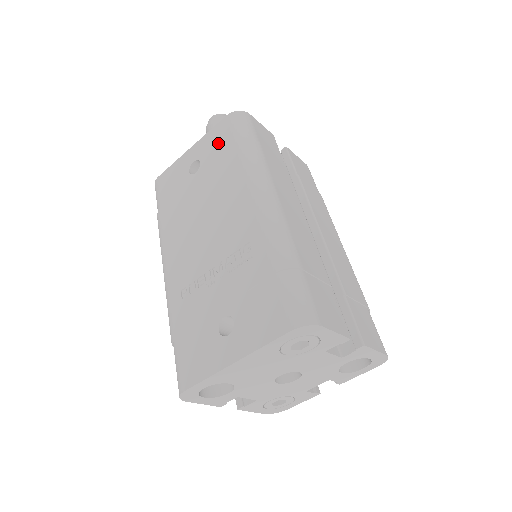
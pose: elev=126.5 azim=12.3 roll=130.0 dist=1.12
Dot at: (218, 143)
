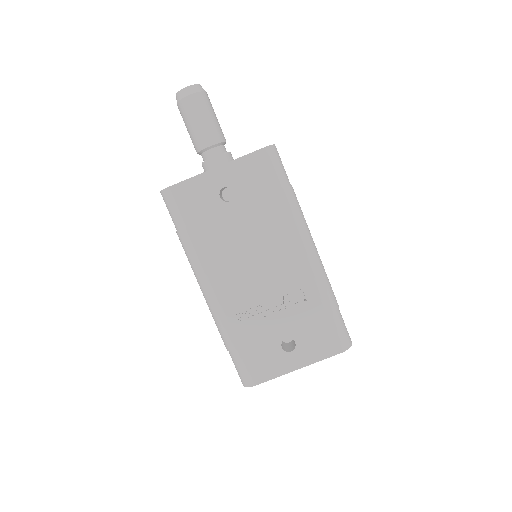
Dot at: (255, 178)
